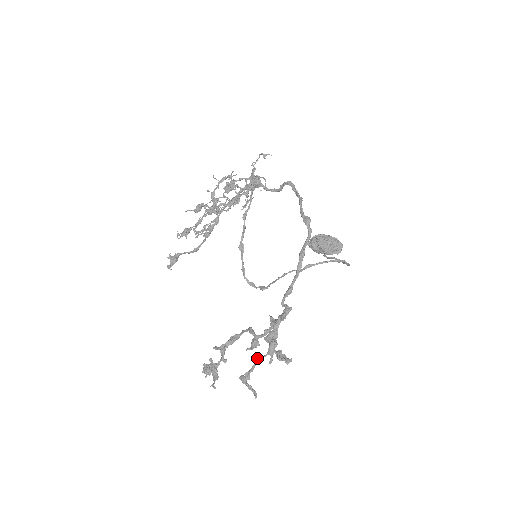
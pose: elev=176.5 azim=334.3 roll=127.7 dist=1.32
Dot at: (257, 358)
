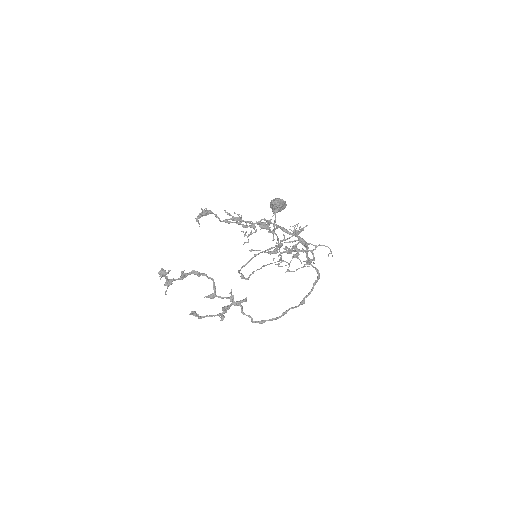
Dot at: (212, 316)
